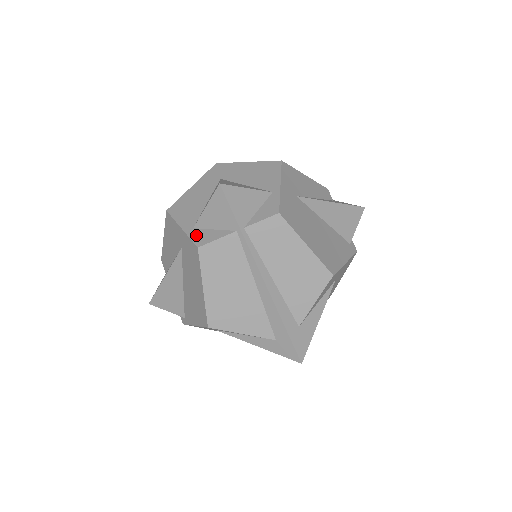
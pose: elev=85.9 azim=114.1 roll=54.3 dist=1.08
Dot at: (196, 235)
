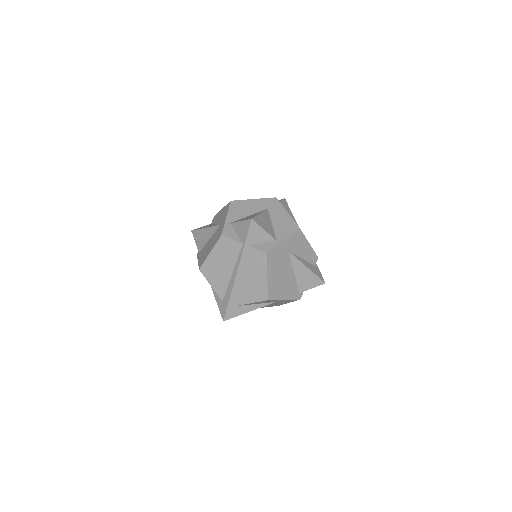
Dot at: (227, 228)
